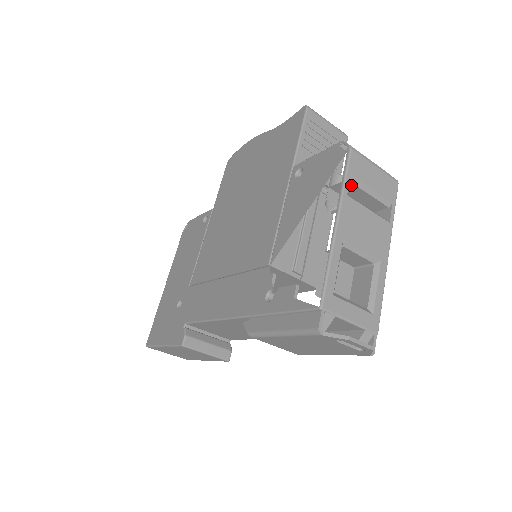
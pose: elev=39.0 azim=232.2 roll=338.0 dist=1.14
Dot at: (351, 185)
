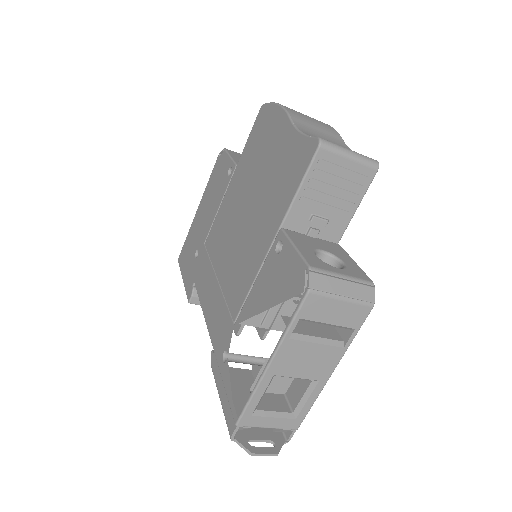
Dot at: occluded
